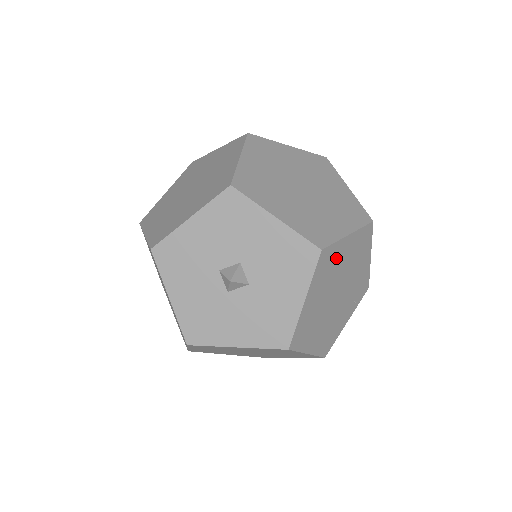
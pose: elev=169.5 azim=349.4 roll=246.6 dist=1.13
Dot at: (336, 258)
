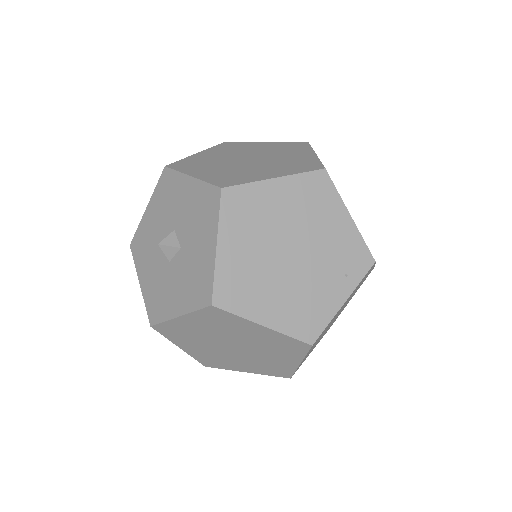
Dot at: (261, 204)
